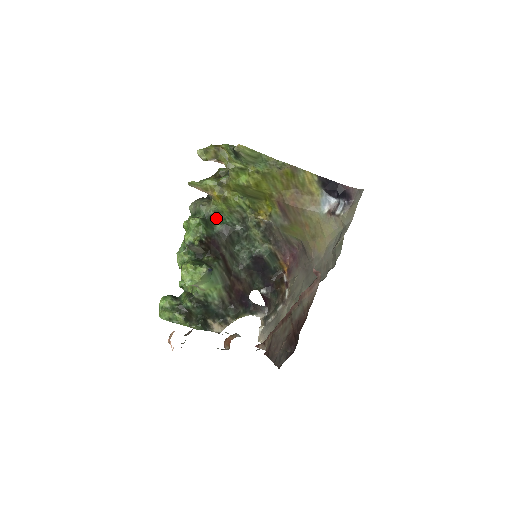
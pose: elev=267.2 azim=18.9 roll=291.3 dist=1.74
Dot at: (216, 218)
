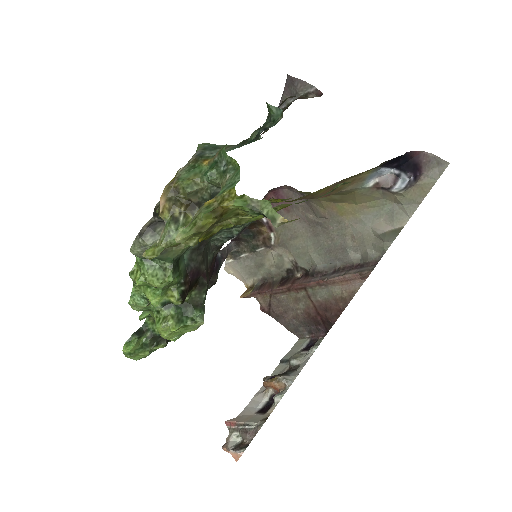
Dot at: occluded
